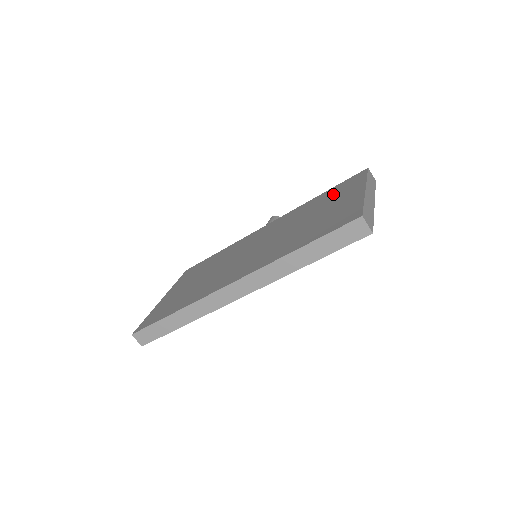
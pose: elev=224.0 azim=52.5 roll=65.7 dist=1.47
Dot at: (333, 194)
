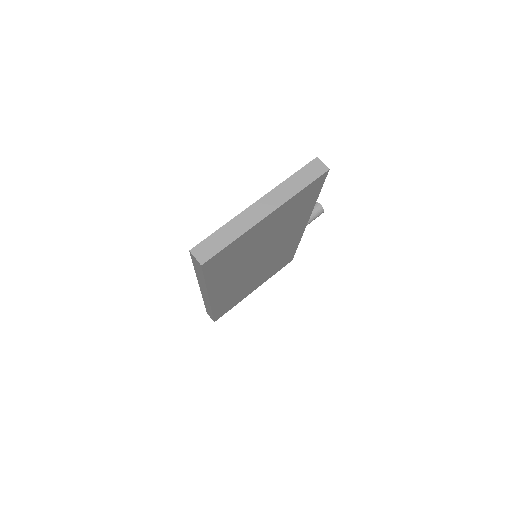
Dot at: occluded
